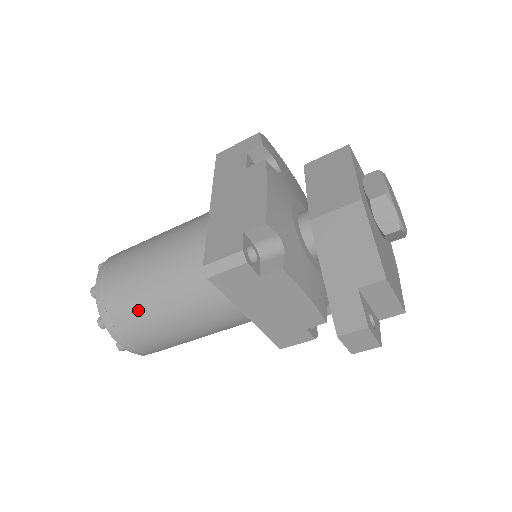
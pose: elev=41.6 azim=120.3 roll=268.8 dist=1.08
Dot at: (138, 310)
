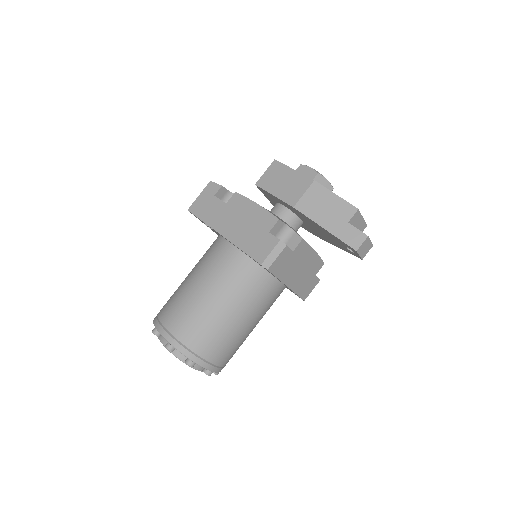
Dot at: (216, 333)
